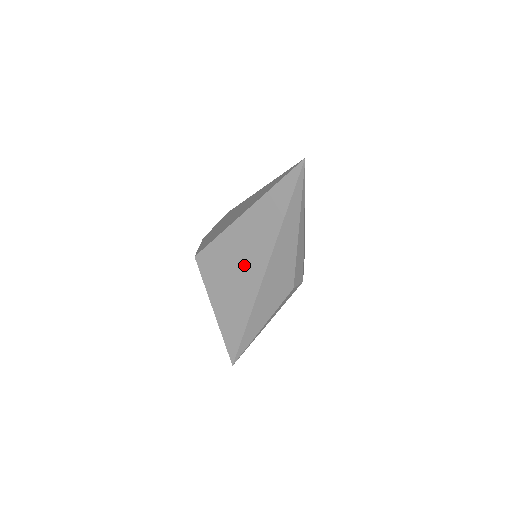
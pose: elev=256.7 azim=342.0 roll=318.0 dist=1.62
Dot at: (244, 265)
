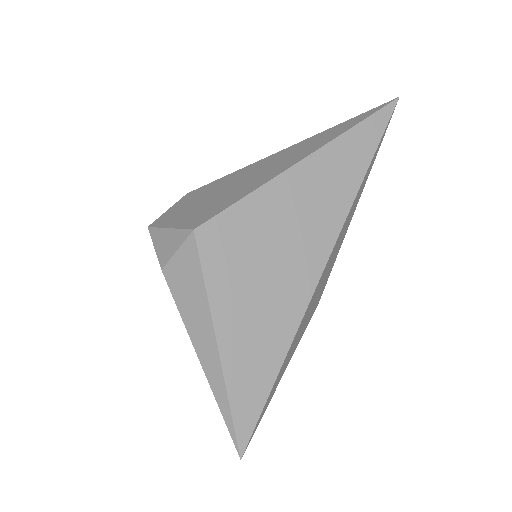
Dot at: (295, 244)
